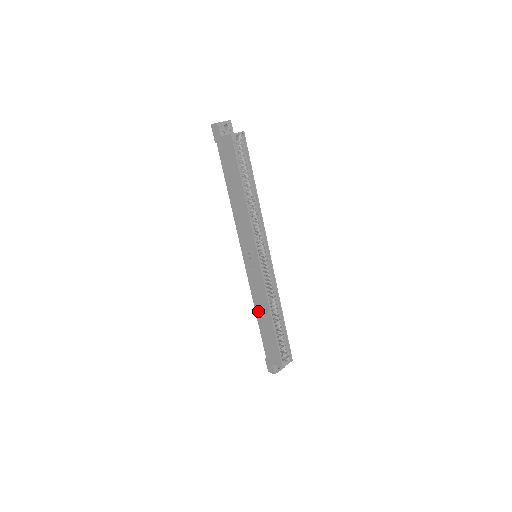
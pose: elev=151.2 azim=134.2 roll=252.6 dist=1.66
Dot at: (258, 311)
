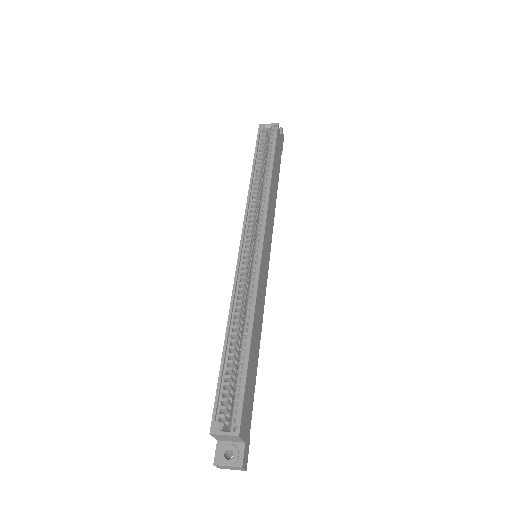
Dot at: occluded
